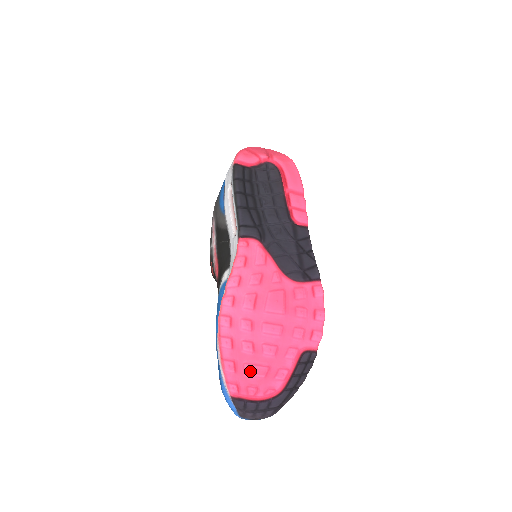
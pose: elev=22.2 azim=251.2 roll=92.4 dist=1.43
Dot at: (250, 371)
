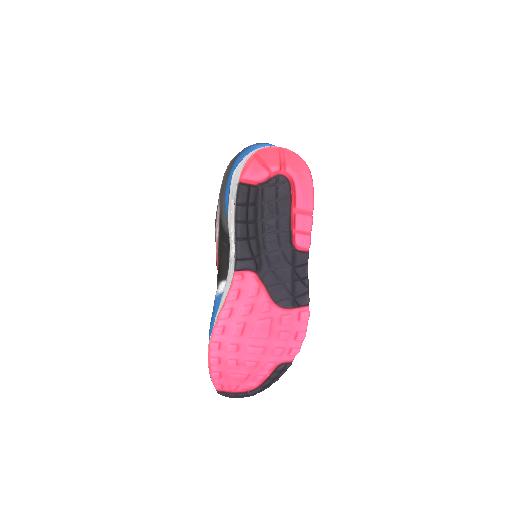
Dot at: (233, 378)
